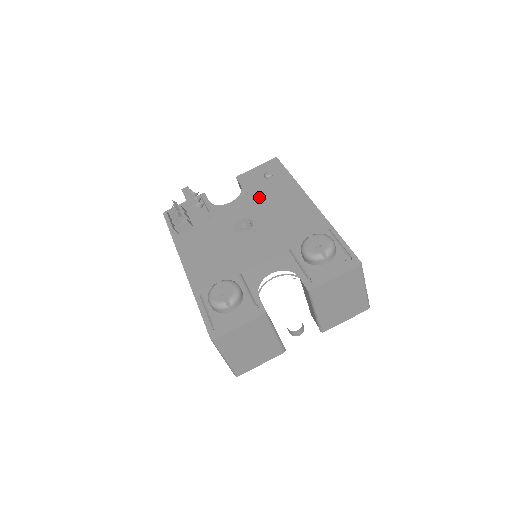
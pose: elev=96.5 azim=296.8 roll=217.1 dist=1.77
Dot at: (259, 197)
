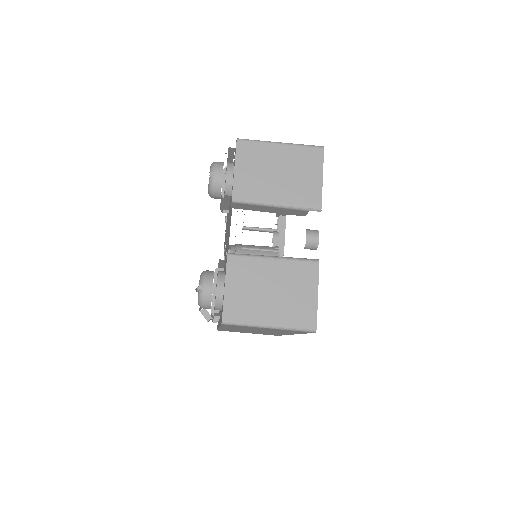
Dot at: occluded
